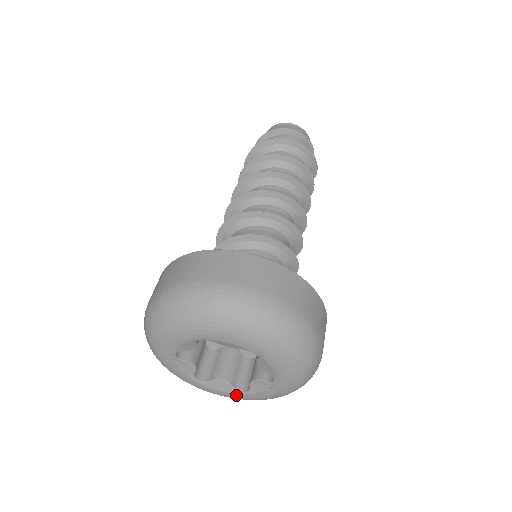
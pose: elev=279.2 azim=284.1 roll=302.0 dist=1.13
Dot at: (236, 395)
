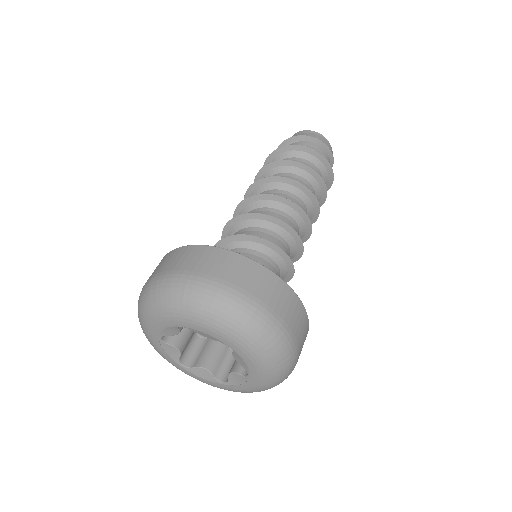
Dot at: (216, 384)
